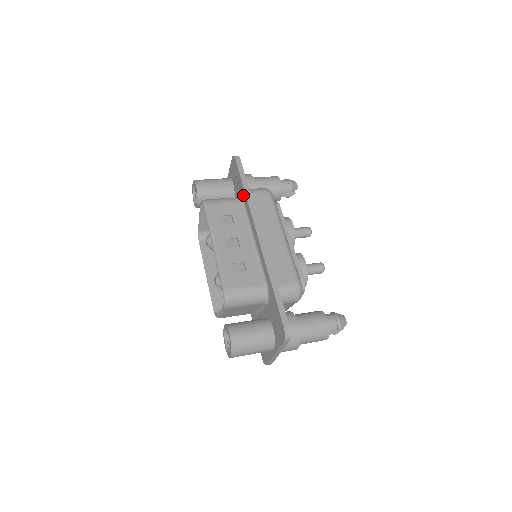
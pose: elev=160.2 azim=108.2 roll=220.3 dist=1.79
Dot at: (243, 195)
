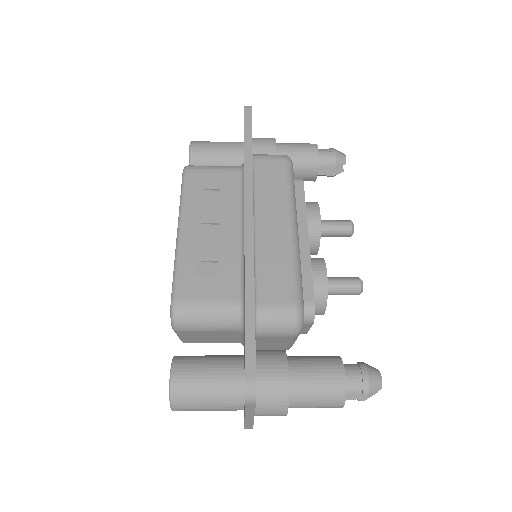
Dot at: occluded
